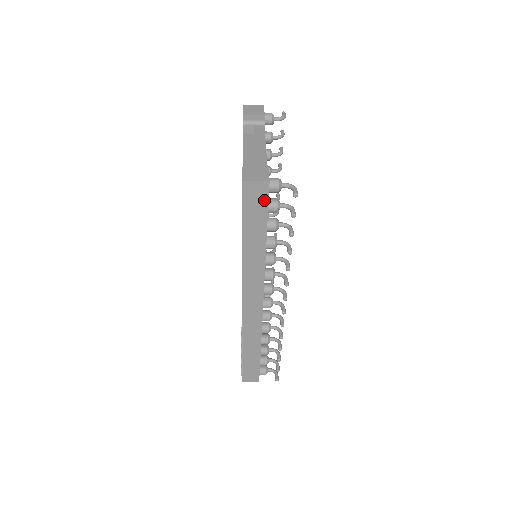
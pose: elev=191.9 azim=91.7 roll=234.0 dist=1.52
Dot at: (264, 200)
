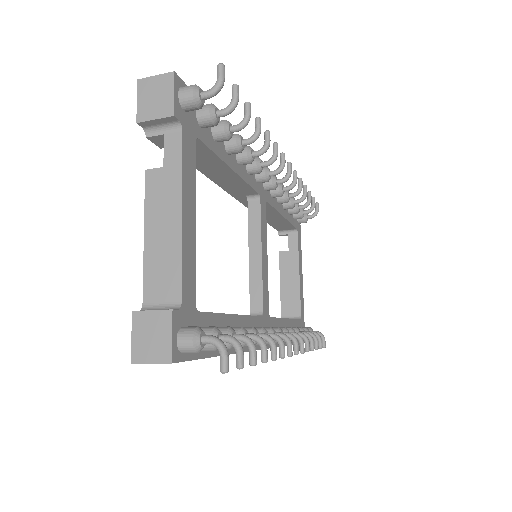
Dot at: occluded
